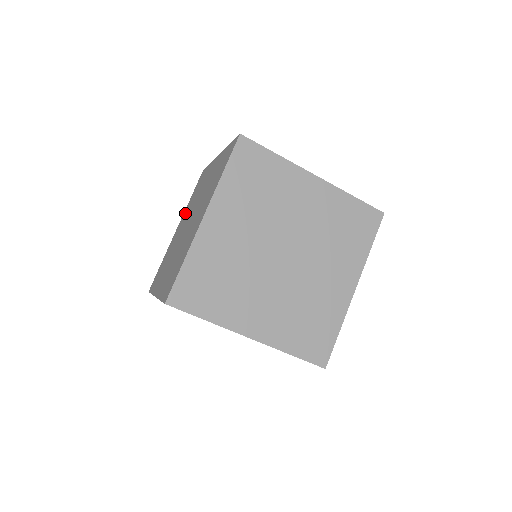
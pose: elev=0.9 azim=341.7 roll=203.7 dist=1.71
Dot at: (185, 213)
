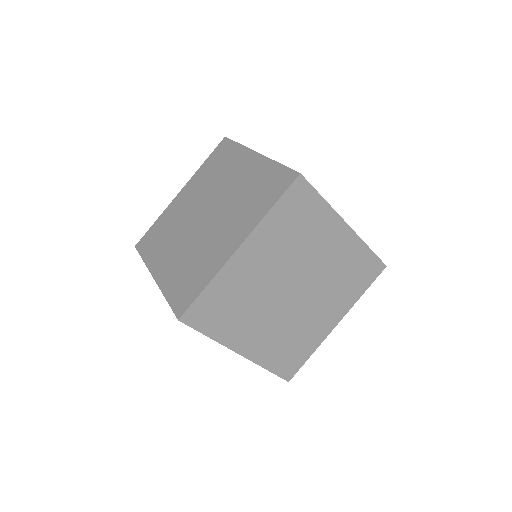
Dot at: occluded
